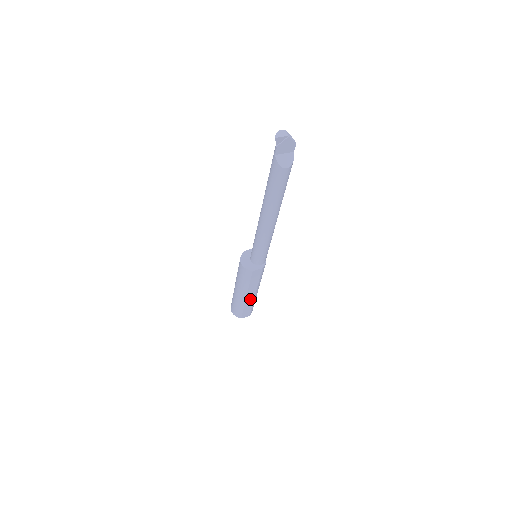
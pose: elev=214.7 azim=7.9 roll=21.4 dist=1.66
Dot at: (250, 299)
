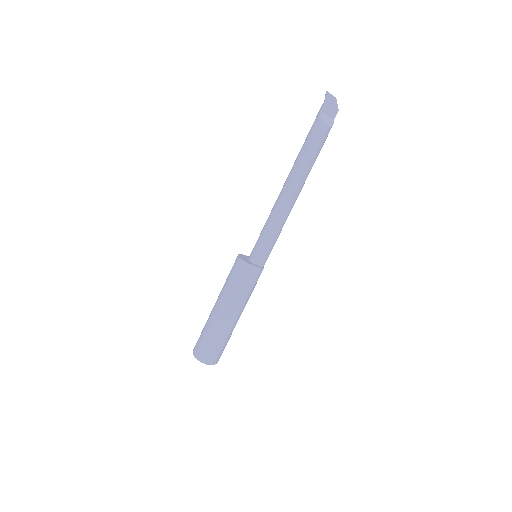
Dot at: (228, 325)
